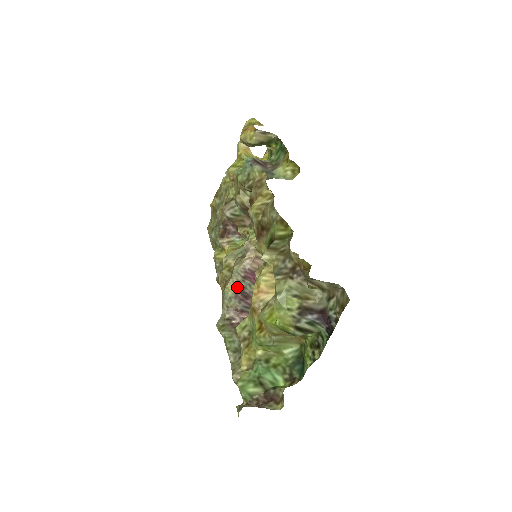
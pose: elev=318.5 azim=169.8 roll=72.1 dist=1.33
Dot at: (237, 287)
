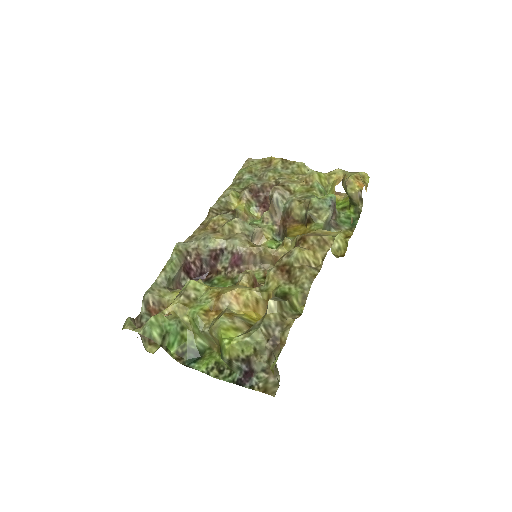
Dot at: (220, 249)
